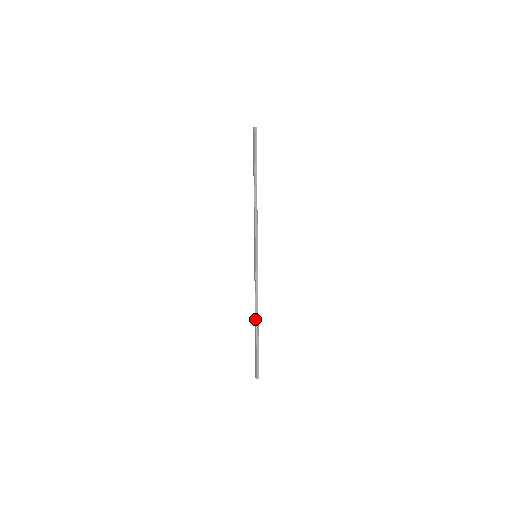
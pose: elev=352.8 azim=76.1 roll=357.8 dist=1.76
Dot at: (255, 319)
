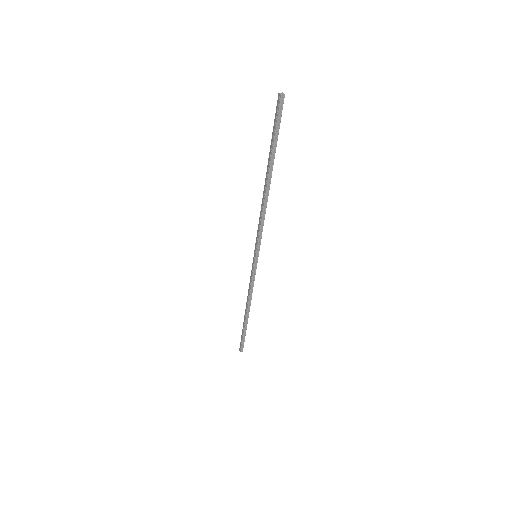
Dot at: (246, 311)
